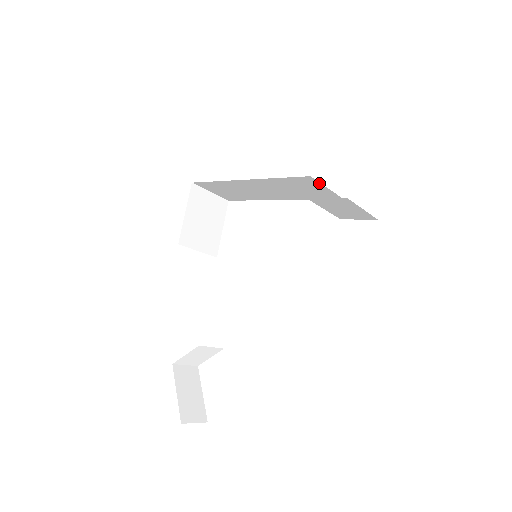
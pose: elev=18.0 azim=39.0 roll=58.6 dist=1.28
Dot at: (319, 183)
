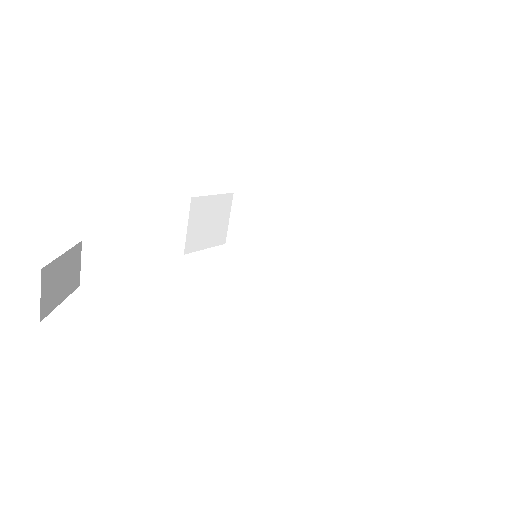
Dot at: occluded
